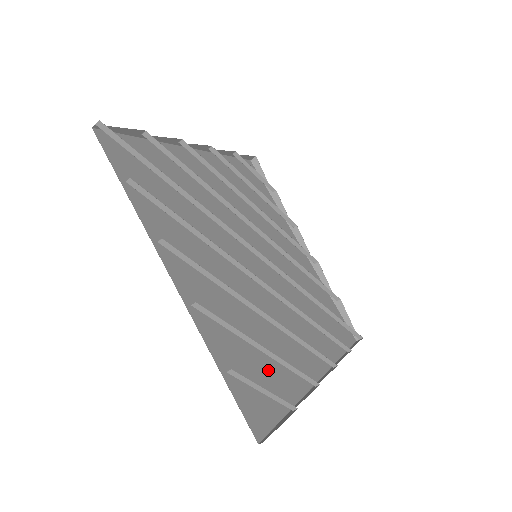
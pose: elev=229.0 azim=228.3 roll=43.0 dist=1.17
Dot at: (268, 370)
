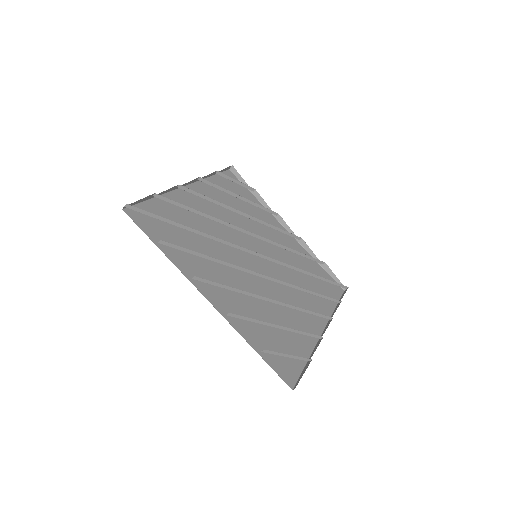
Dot at: (286, 339)
